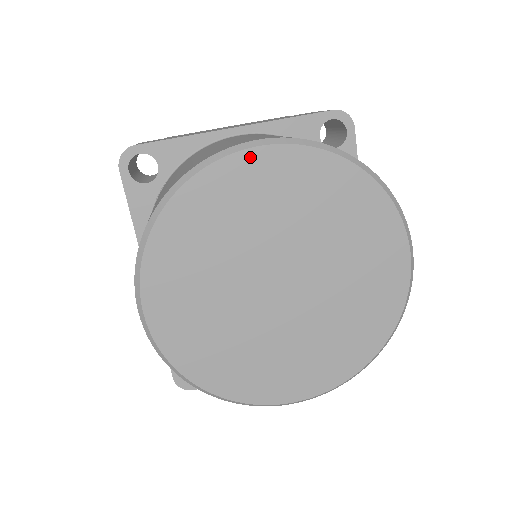
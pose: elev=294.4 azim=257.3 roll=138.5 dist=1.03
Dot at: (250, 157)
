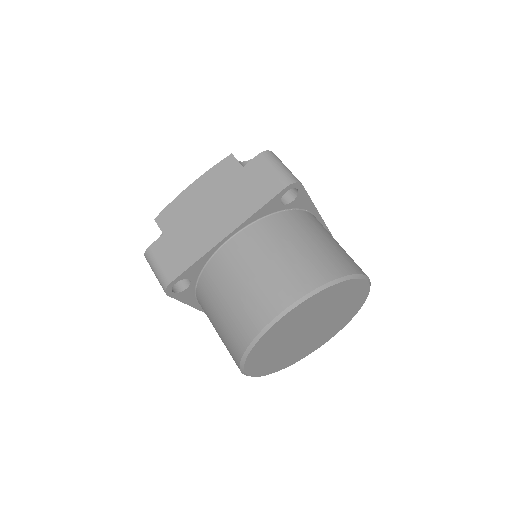
Dot at: (283, 319)
